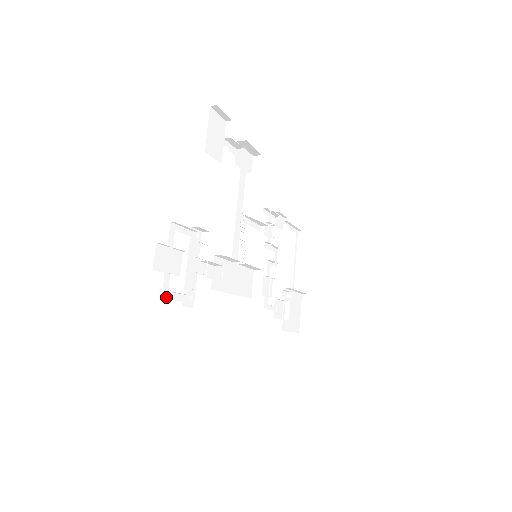
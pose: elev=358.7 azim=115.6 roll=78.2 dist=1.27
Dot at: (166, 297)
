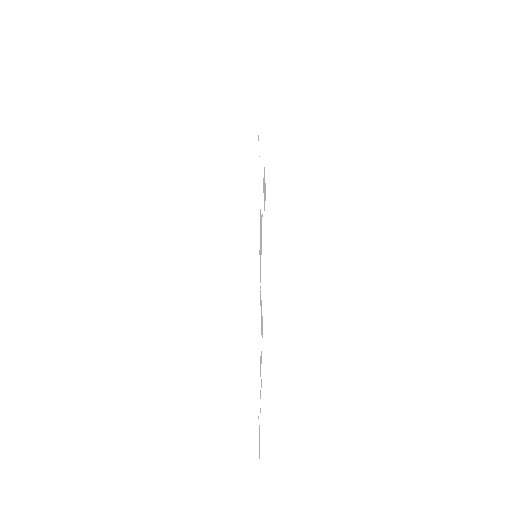
Dot at: occluded
